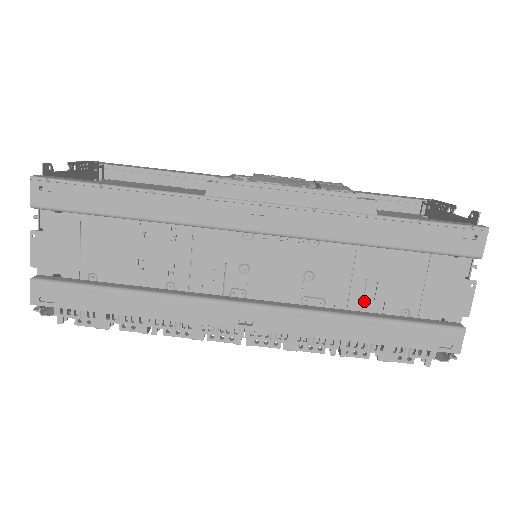
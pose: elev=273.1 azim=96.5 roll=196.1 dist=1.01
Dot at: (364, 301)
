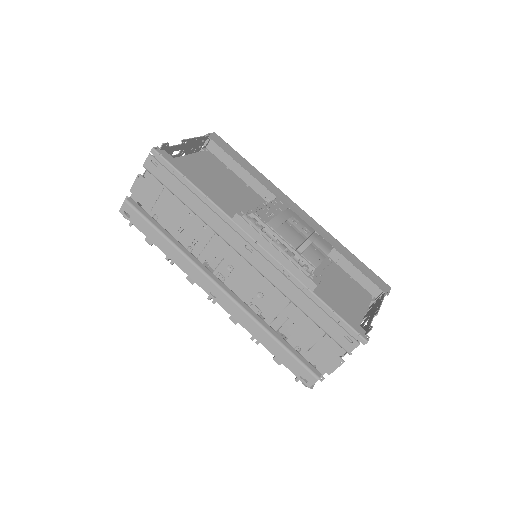
Dot at: (286, 326)
